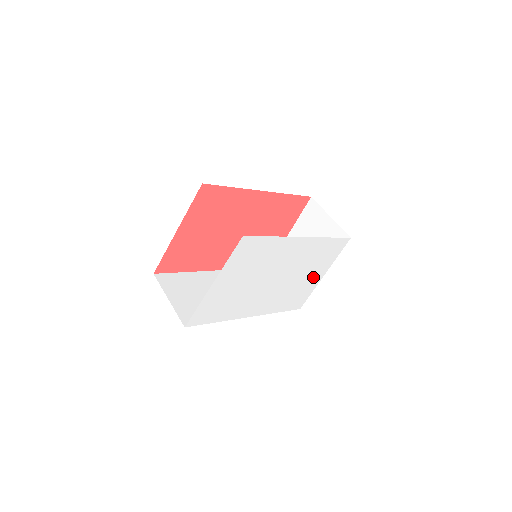
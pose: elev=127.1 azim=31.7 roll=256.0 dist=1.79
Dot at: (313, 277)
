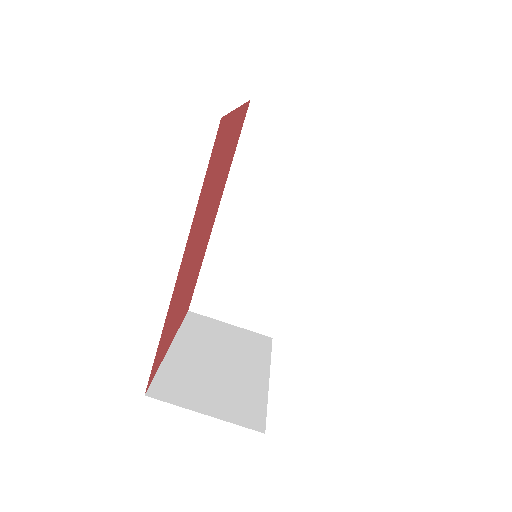
Dot at: occluded
